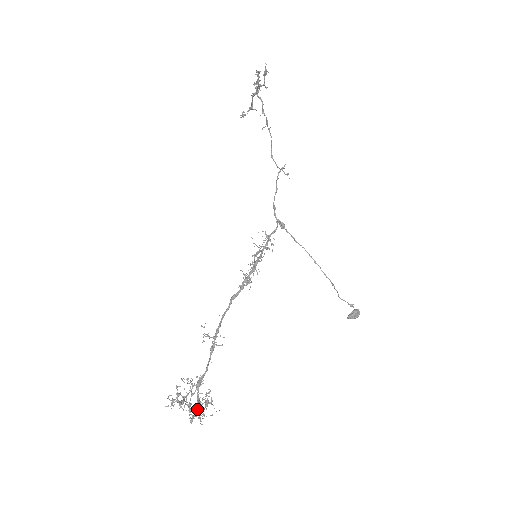
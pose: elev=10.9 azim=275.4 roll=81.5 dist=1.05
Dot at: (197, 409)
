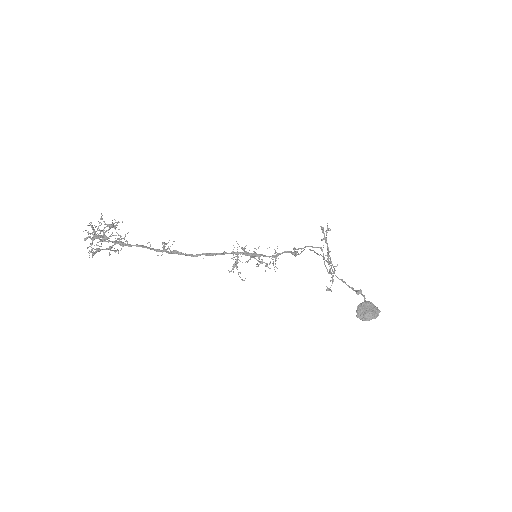
Dot at: (100, 236)
